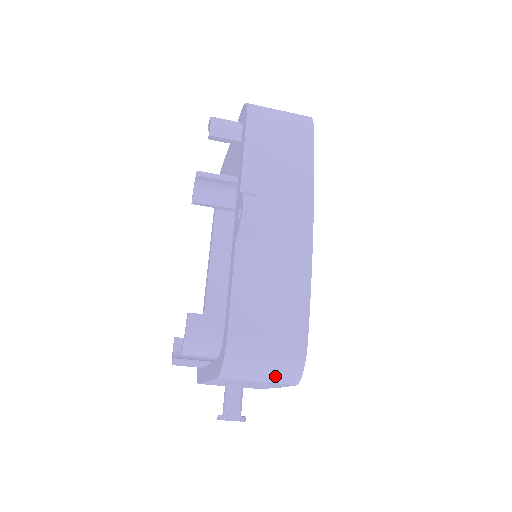
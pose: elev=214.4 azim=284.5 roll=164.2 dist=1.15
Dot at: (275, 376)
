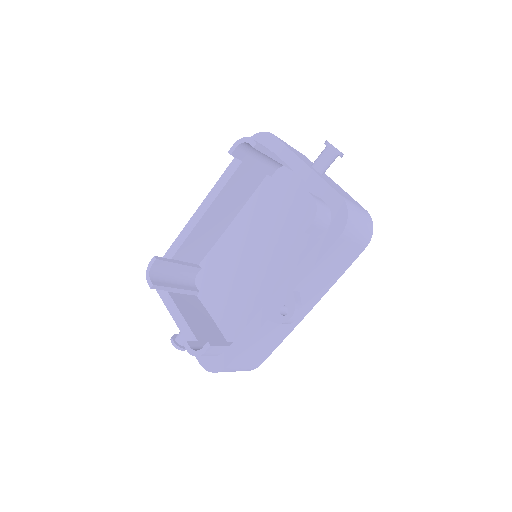
Dot at: occluded
